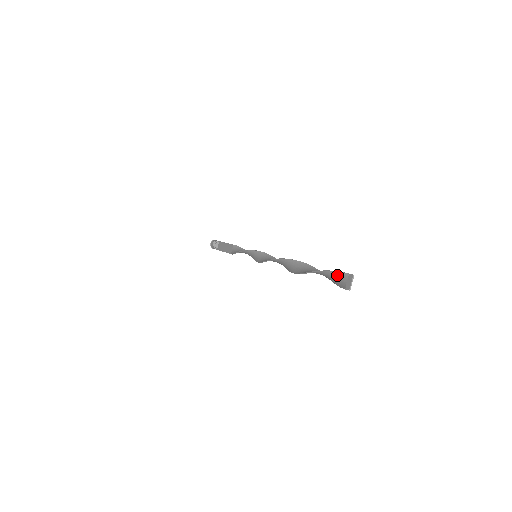
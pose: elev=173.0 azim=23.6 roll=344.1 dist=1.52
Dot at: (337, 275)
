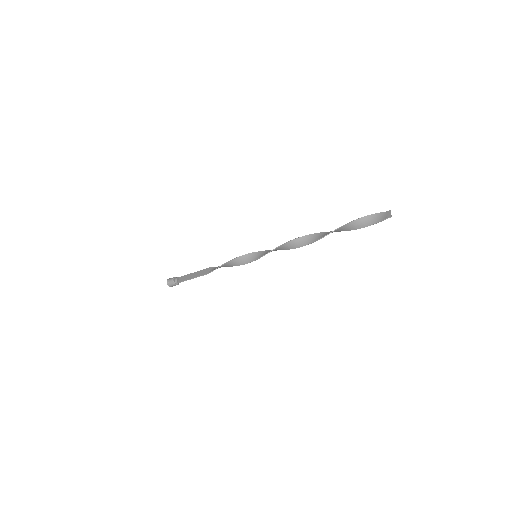
Dot at: (375, 216)
